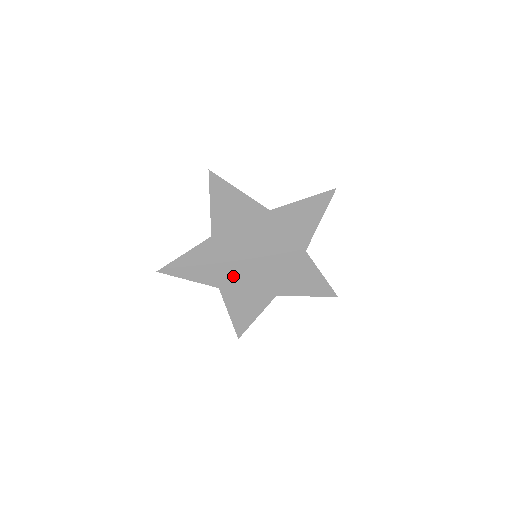
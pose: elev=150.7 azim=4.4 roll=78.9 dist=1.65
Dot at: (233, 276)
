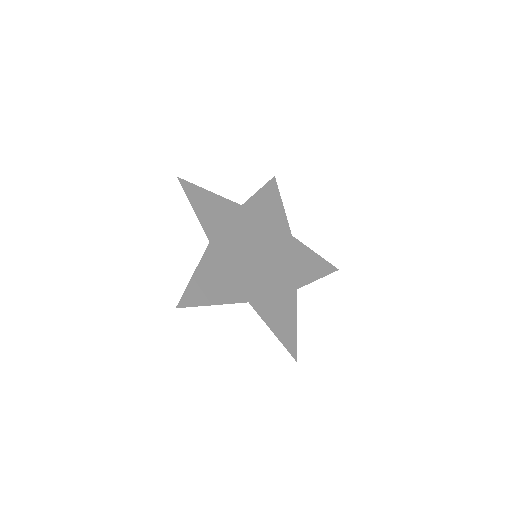
Dot at: (230, 247)
